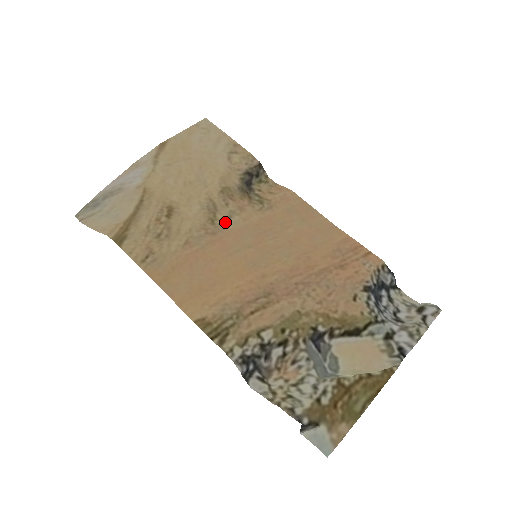
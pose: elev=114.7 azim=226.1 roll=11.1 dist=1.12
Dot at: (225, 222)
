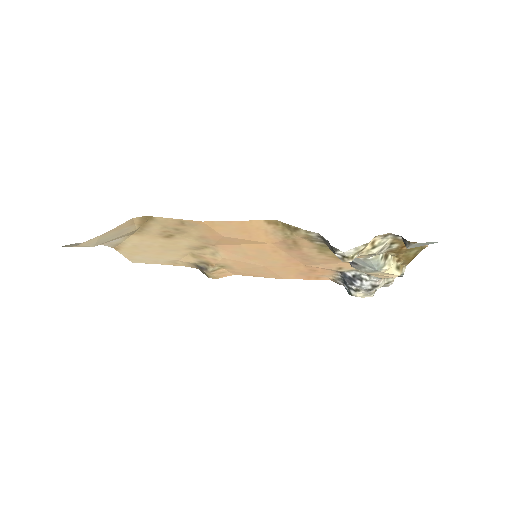
Dot at: (214, 251)
